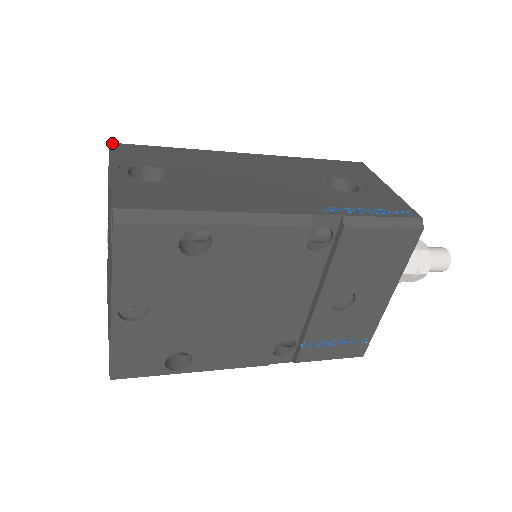
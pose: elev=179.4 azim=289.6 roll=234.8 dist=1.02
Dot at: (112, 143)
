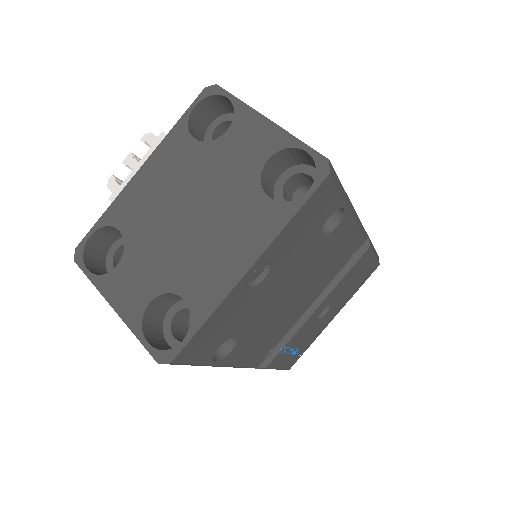
Dot at: (219, 86)
